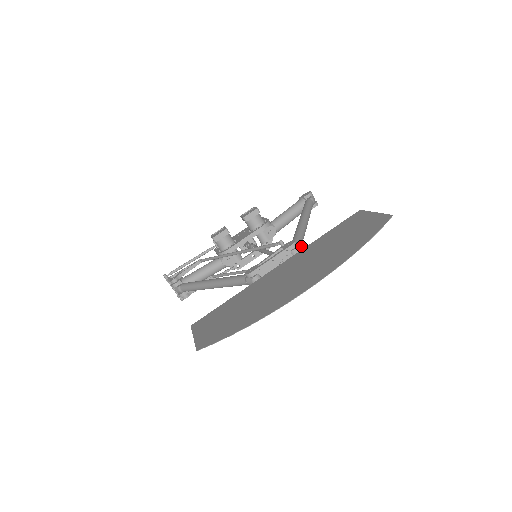
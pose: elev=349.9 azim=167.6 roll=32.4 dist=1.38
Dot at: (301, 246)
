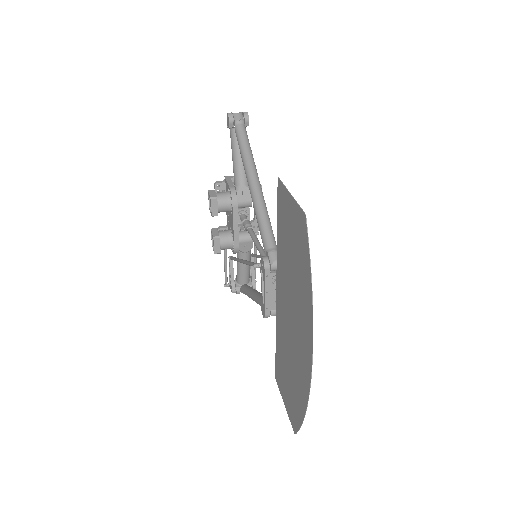
Dot at: (274, 243)
